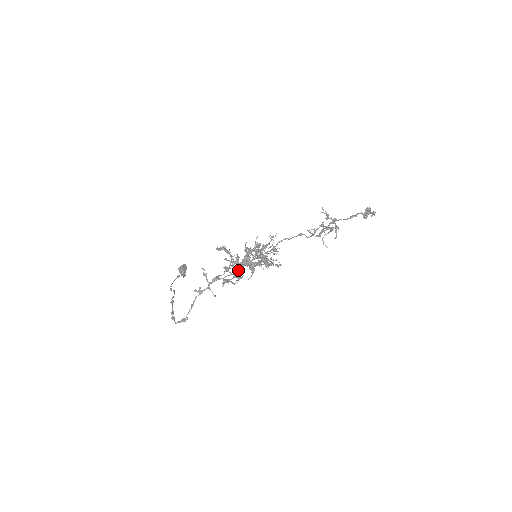
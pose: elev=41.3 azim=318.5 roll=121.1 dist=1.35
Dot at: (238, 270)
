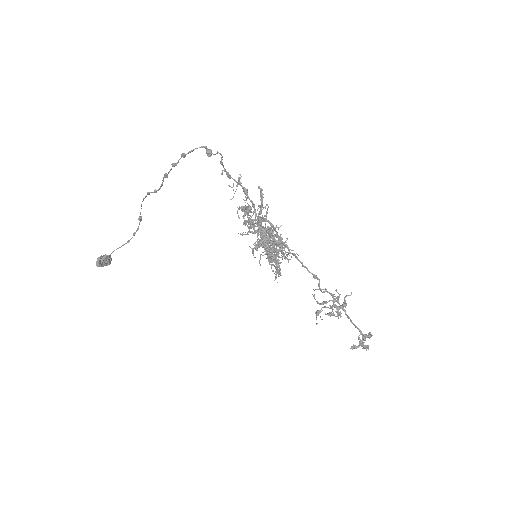
Dot at: (267, 212)
